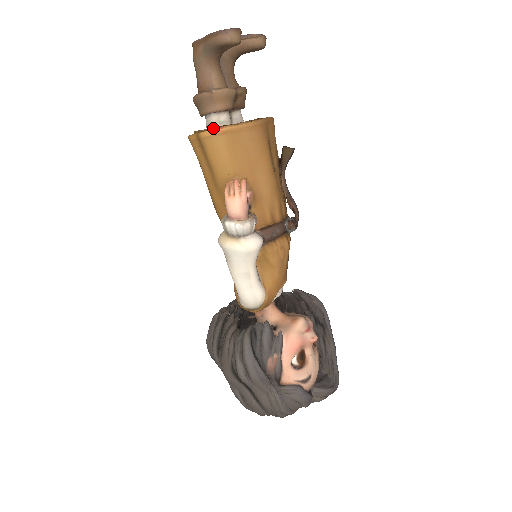
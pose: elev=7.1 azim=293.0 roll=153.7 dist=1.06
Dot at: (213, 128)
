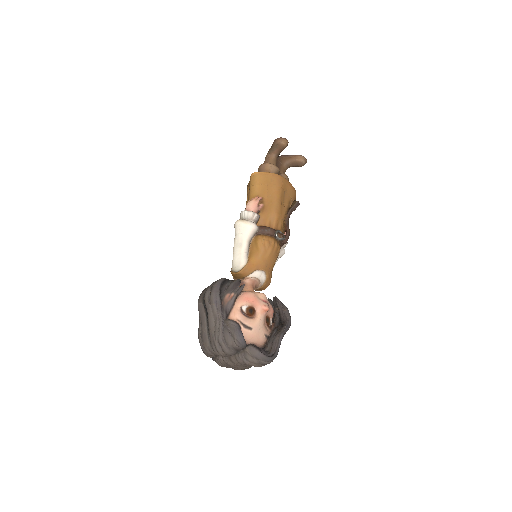
Dot at: occluded
